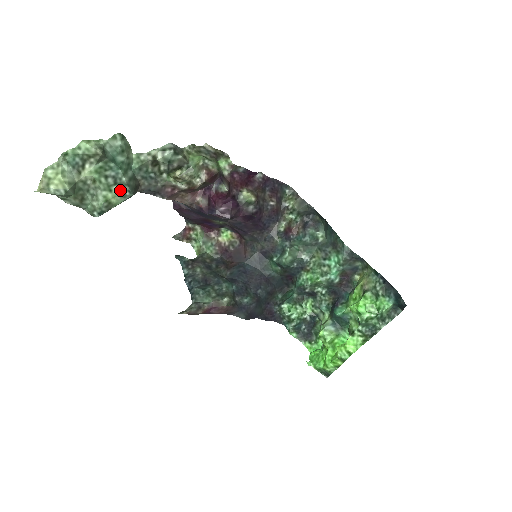
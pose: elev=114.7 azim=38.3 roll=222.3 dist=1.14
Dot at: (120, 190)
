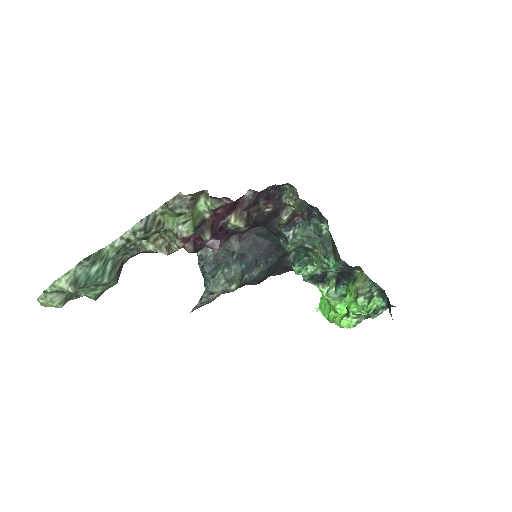
Dot at: (104, 287)
